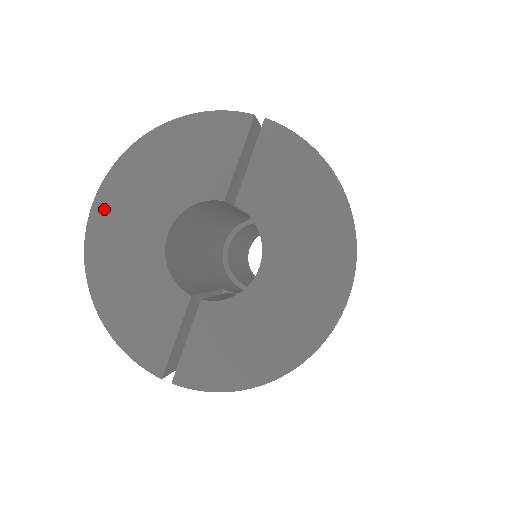
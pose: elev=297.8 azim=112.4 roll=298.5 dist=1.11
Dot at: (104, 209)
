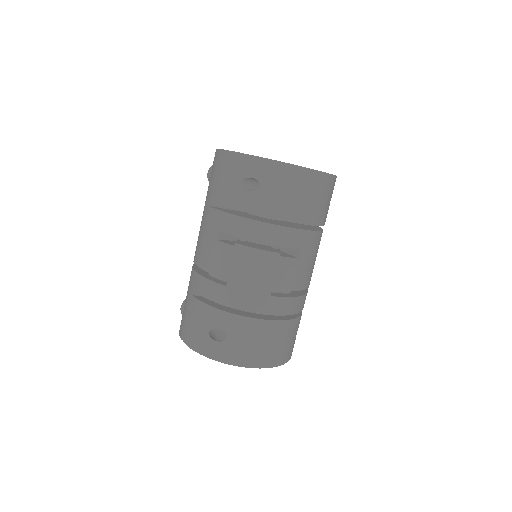
Dot at: occluded
